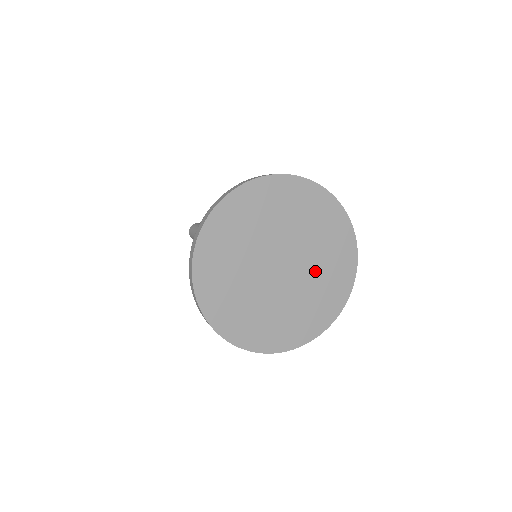
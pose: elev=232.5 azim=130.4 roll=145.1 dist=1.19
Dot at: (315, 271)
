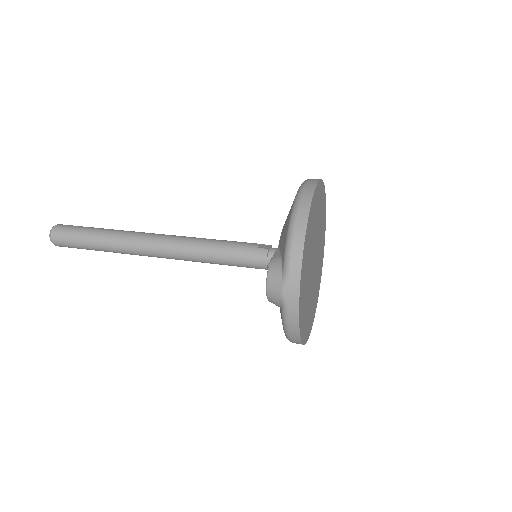
Dot at: (315, 287)
